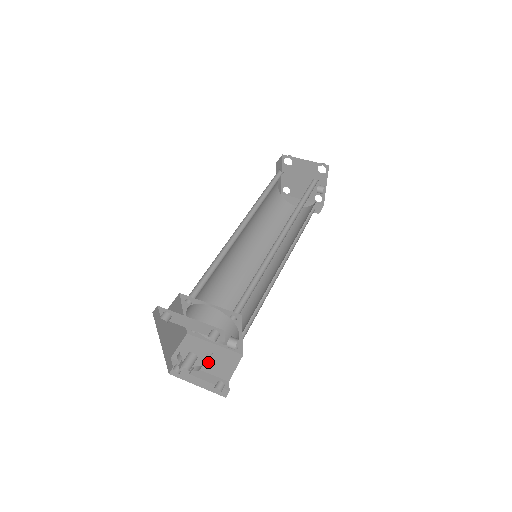
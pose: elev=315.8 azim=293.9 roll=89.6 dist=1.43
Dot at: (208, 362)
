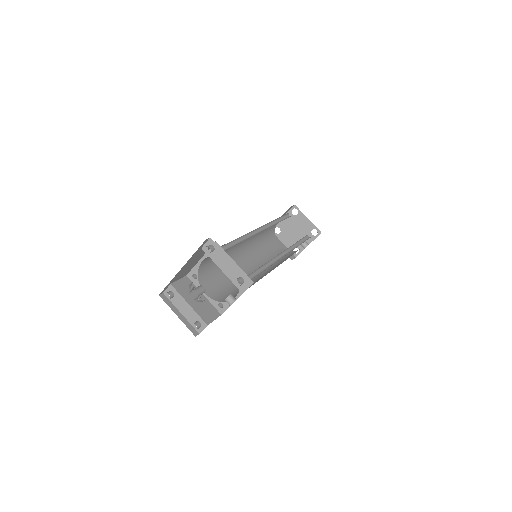
Dot at: (197, 304)
